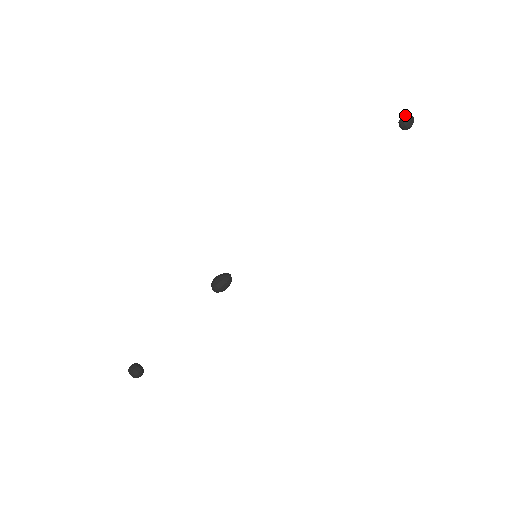
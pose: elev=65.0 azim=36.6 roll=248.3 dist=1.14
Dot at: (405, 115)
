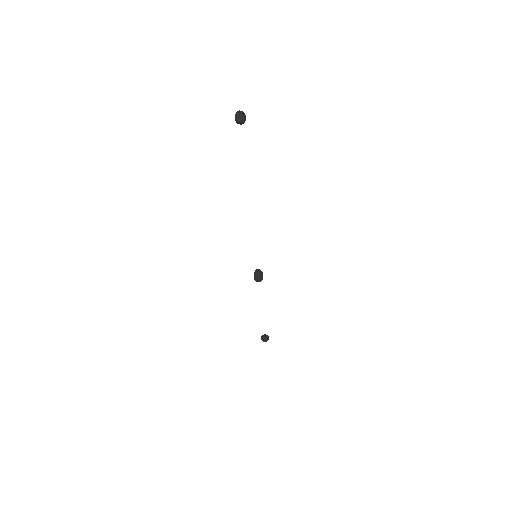
Dot at: occluded
